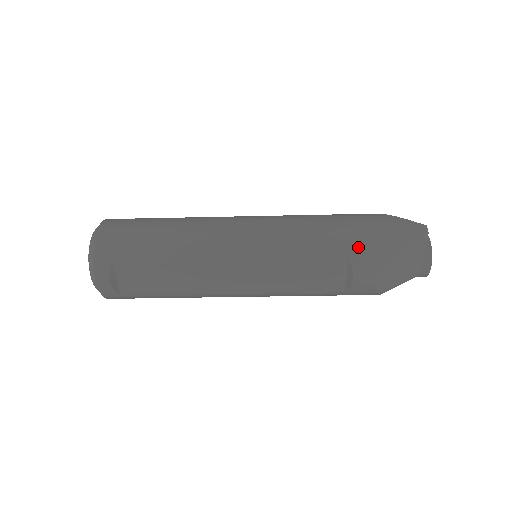
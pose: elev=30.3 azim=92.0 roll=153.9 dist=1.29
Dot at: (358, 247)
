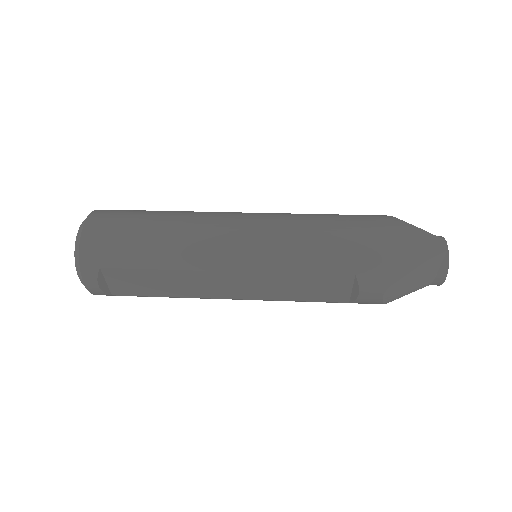
Dot at: (367, 263)
